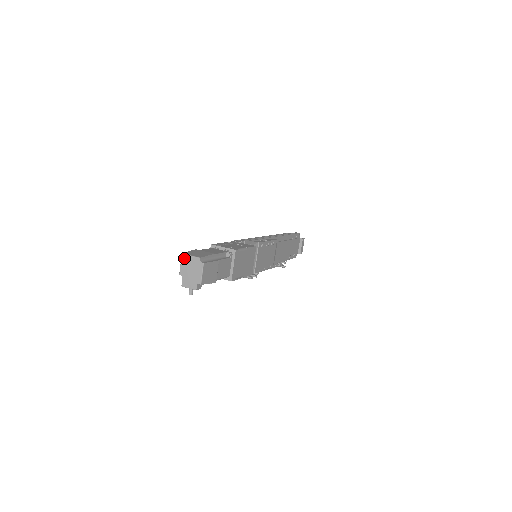
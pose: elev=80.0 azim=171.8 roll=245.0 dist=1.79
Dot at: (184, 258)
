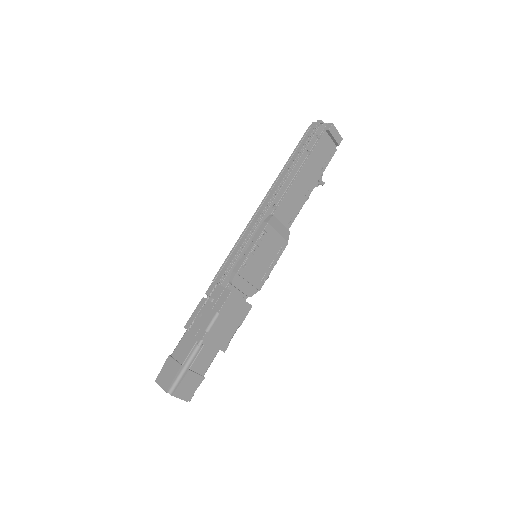
Dot at: (159, 385)
